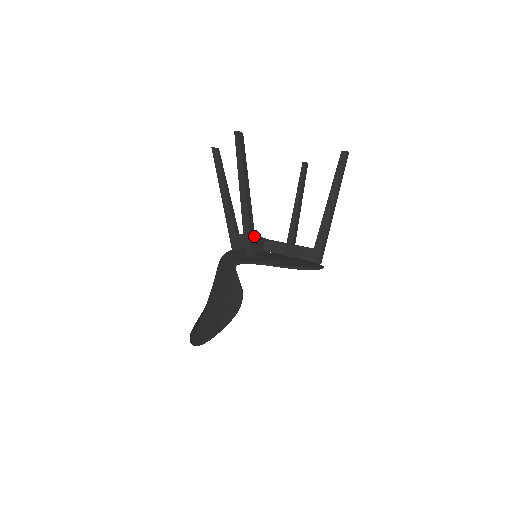
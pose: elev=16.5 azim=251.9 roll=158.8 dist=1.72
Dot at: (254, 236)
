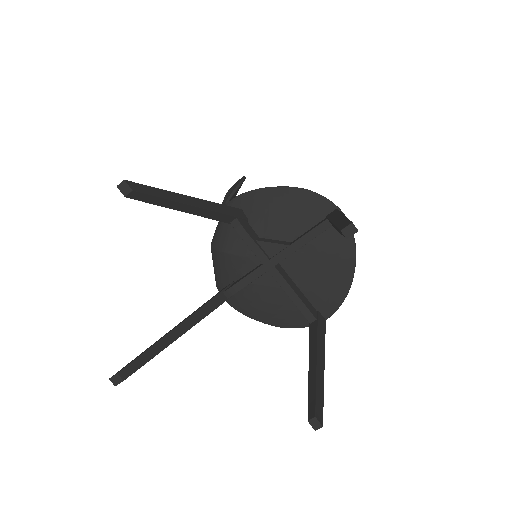
Dot at: occluded
